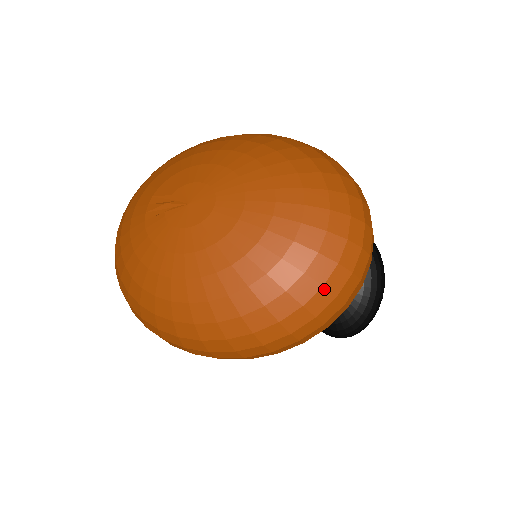
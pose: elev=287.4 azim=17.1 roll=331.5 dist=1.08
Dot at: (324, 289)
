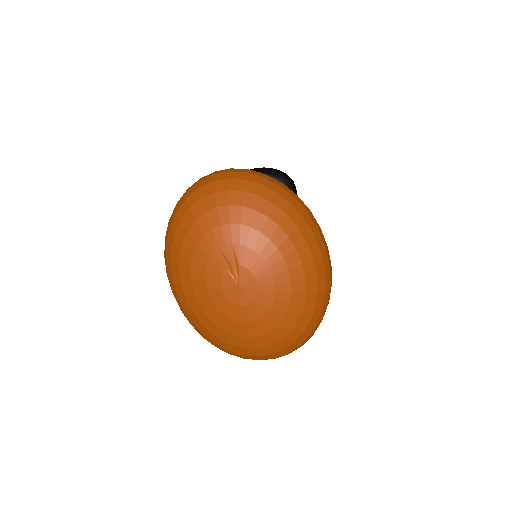
Dot at: (244, 358)
